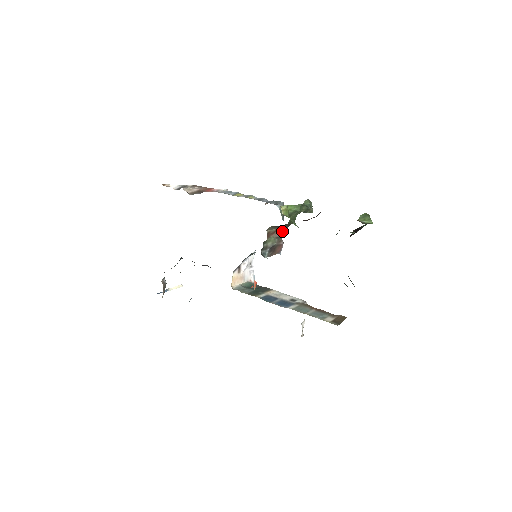
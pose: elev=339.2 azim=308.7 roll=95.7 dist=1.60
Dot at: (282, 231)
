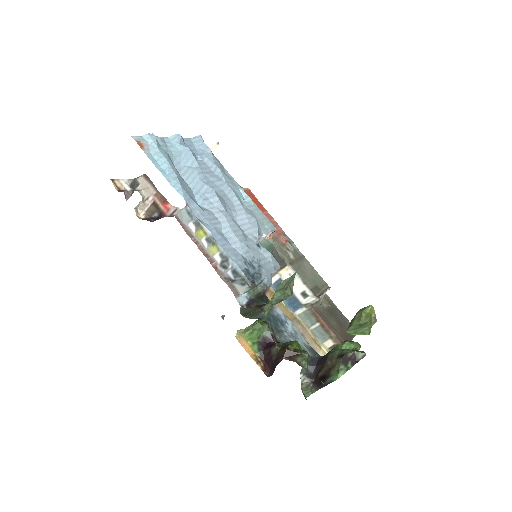
Dot at: occluded
